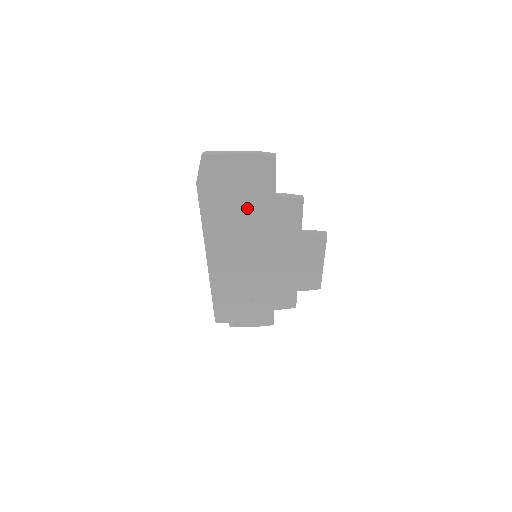
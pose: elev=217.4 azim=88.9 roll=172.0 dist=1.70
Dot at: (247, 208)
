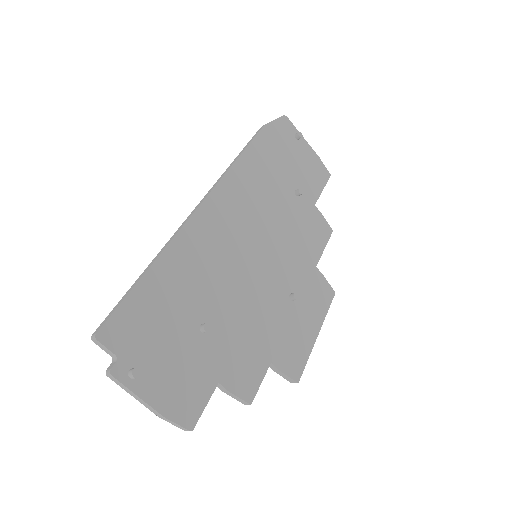
Dot at: (287, 190)
